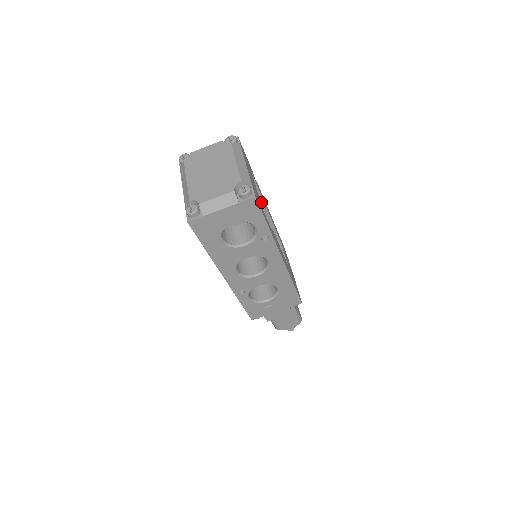
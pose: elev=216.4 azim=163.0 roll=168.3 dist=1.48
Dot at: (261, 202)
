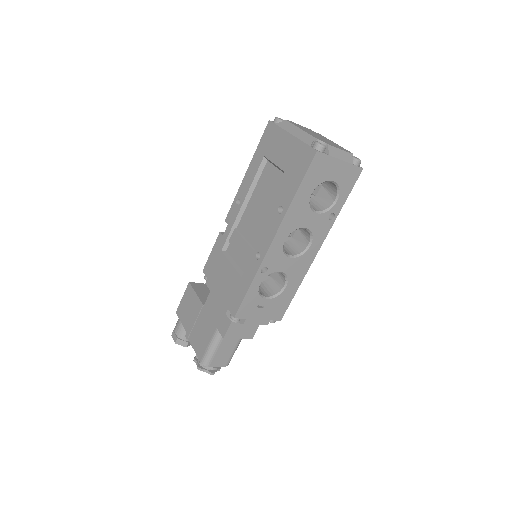
Dot at: occluded
